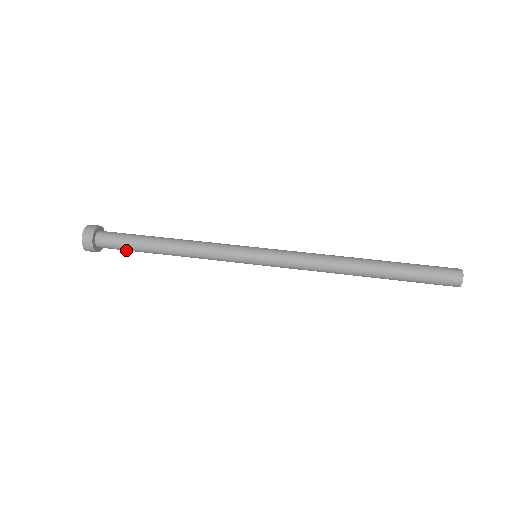
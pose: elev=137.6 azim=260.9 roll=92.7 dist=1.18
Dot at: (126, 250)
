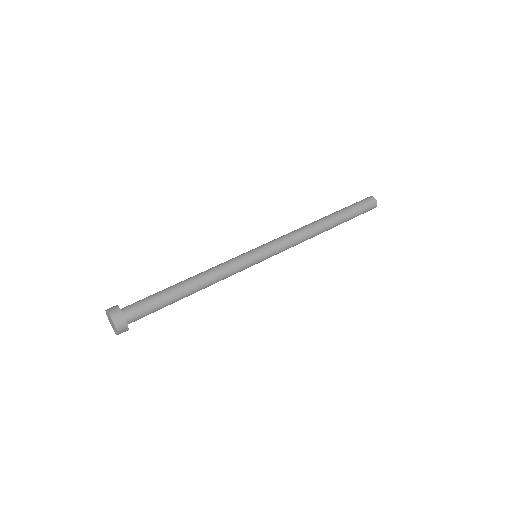
Dot at: (154, 311)
